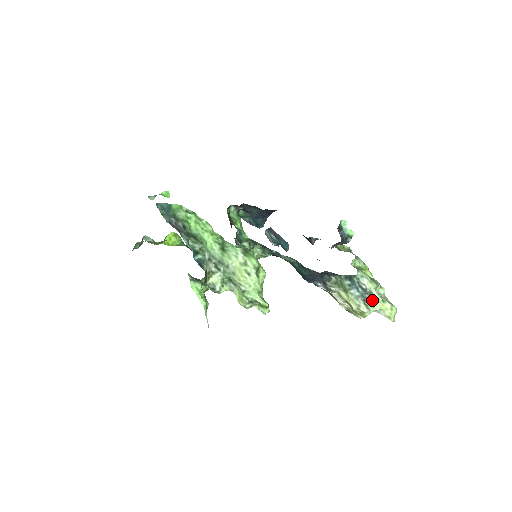
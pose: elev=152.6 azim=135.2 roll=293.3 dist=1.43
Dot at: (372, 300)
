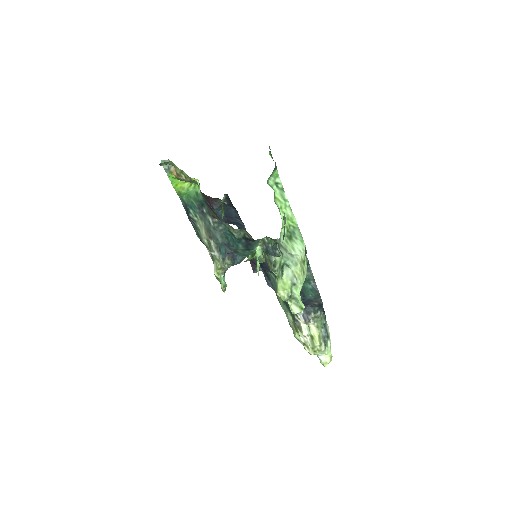
Dot at: (327, 344)
